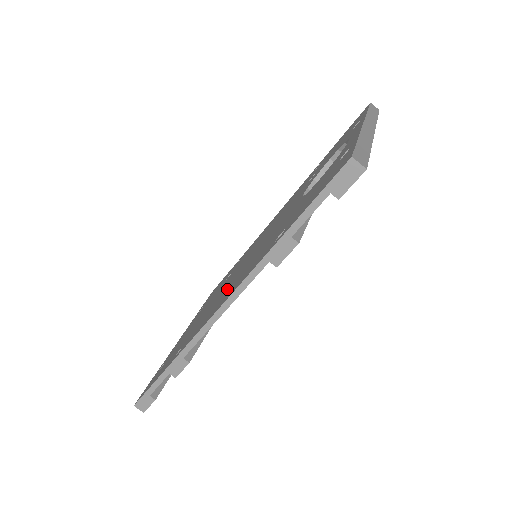
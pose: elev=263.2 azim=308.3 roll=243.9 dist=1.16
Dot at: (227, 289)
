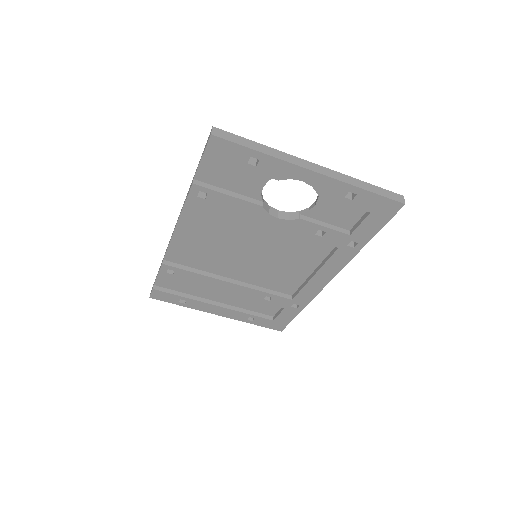
Dot at: occluded
